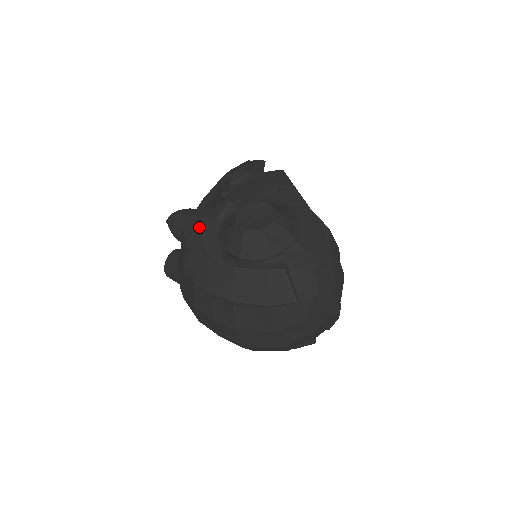
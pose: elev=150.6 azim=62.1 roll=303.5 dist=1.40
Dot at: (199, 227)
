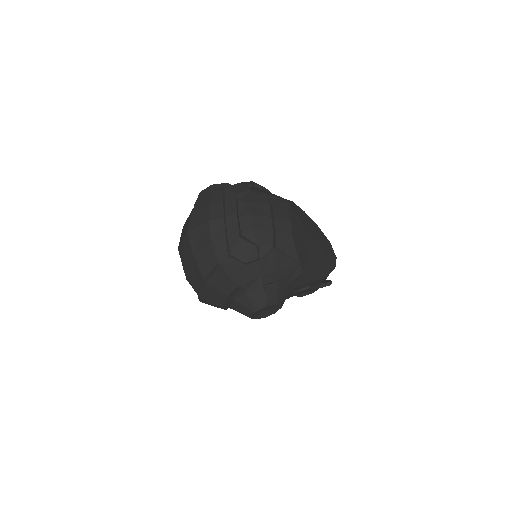
Dot at: occluded
